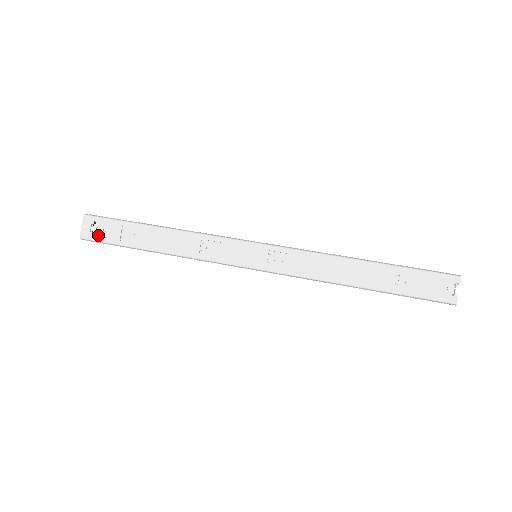
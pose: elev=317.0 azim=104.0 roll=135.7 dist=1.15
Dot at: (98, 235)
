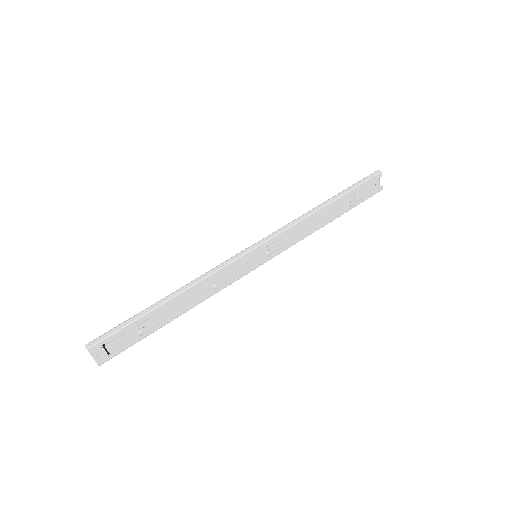
Dot at: (115, 350)
